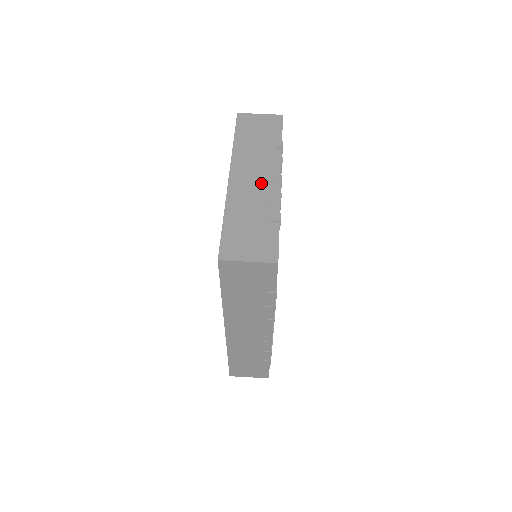
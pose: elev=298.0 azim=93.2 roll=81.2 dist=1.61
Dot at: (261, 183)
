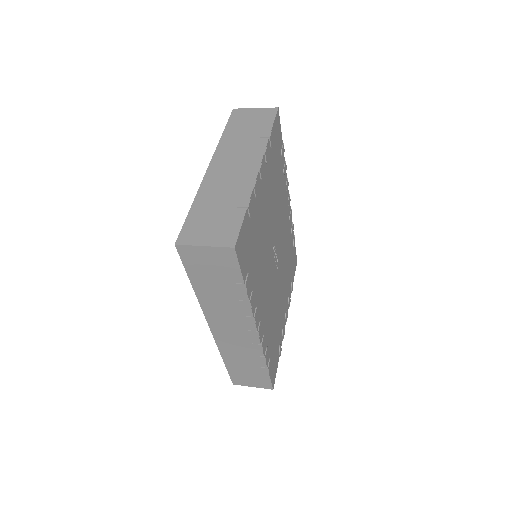
Dot at: (238, 171)
